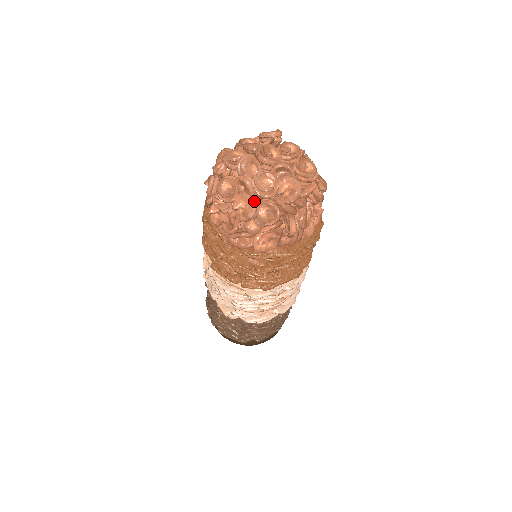
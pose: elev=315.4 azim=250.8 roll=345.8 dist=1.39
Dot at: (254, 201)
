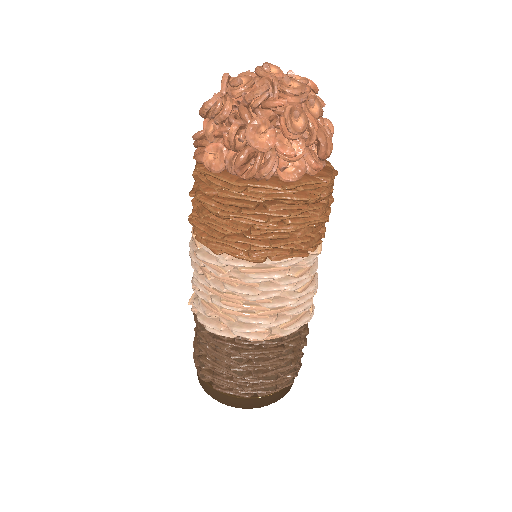
Dot at: (219, 94)
